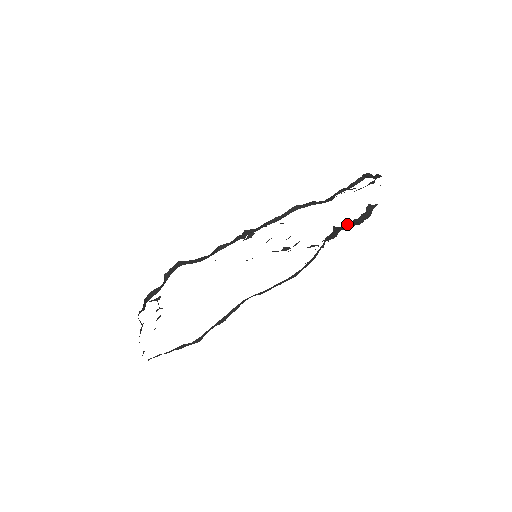
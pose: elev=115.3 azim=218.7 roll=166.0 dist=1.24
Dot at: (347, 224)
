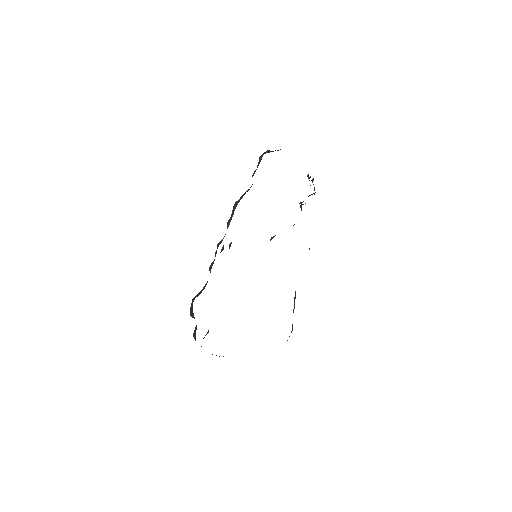
Dot at: occluded
